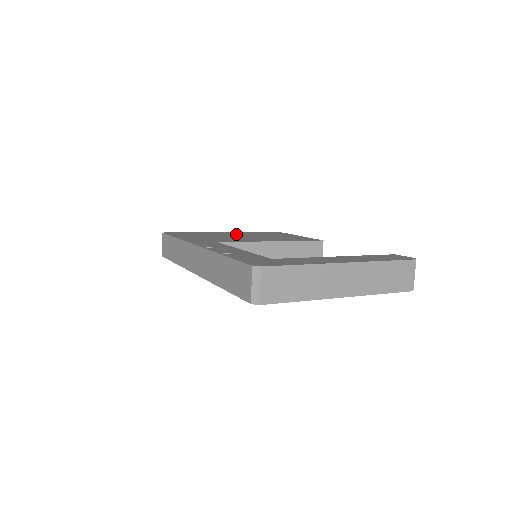
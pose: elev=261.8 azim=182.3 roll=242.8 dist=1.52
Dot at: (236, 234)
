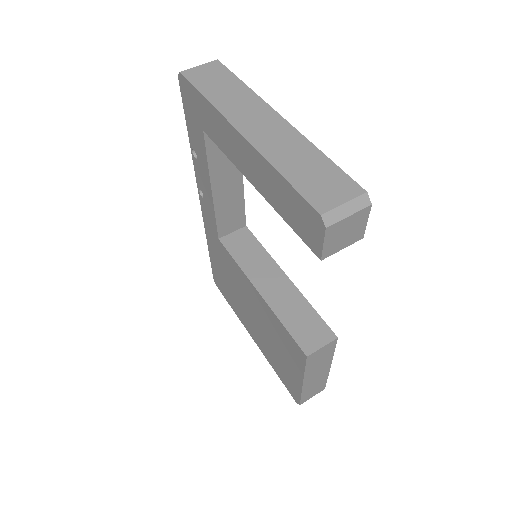
Dot at: occluded
